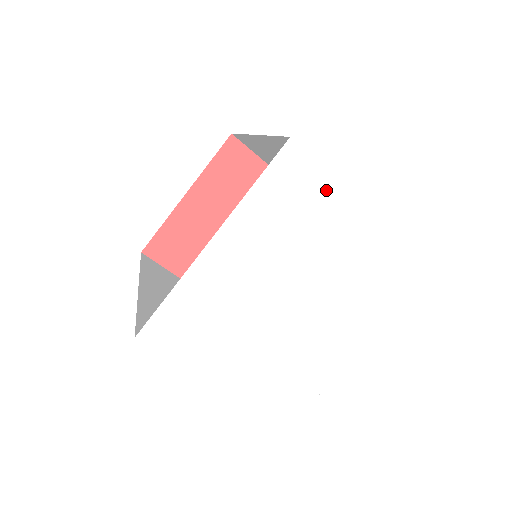
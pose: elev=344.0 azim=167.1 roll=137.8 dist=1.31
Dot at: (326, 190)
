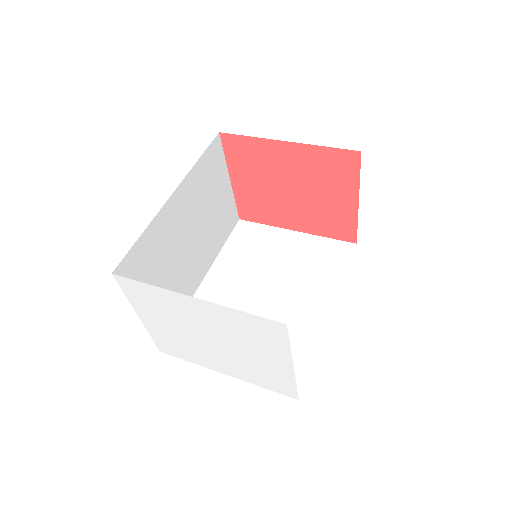
Dot at: (280, 347)
